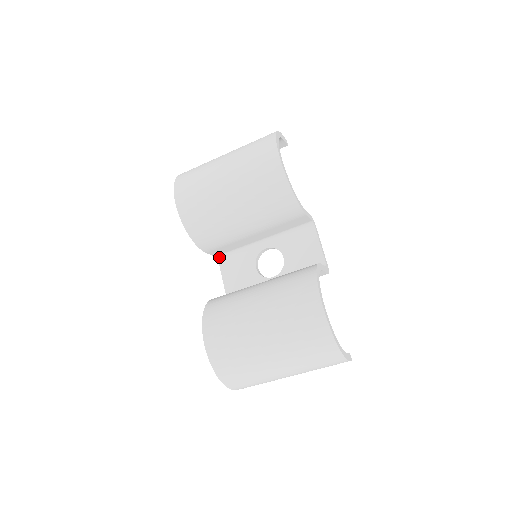
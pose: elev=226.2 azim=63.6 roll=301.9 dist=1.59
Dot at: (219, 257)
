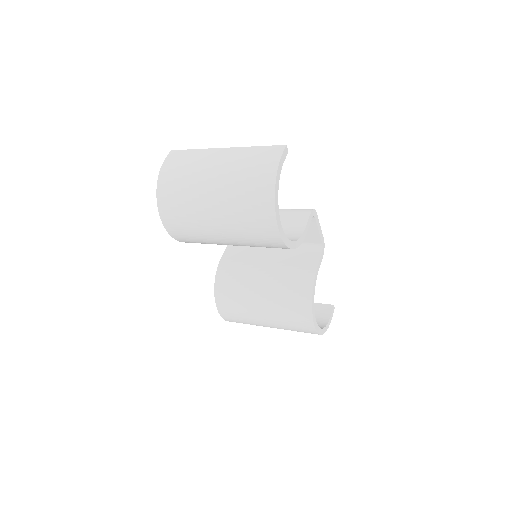
Dot at: occluded
